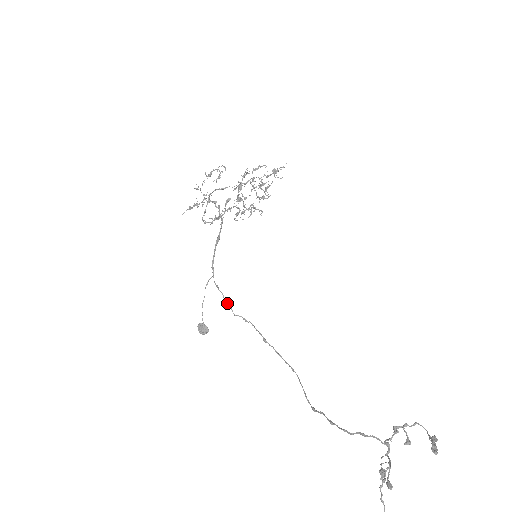
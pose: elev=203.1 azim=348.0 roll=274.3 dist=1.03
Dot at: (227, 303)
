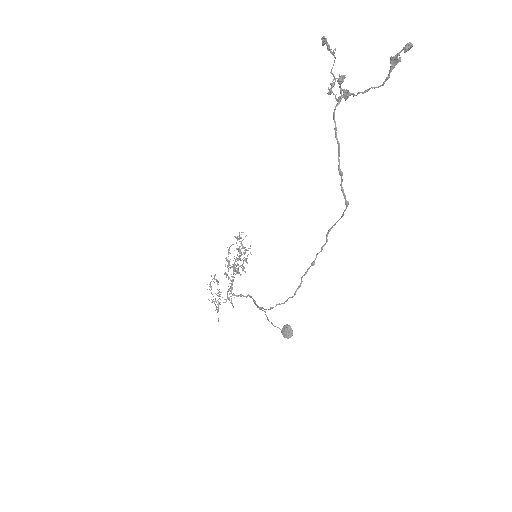
Dot at: occluded
